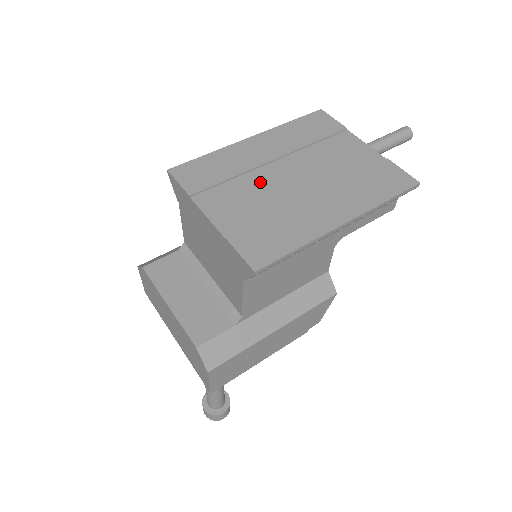
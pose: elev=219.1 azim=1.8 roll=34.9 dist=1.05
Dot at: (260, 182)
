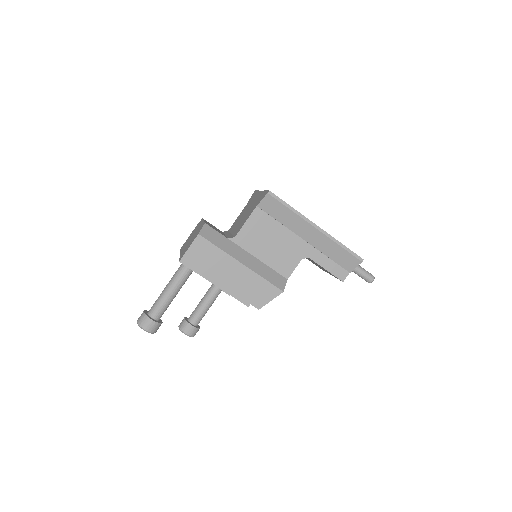
Dot at: occluded
